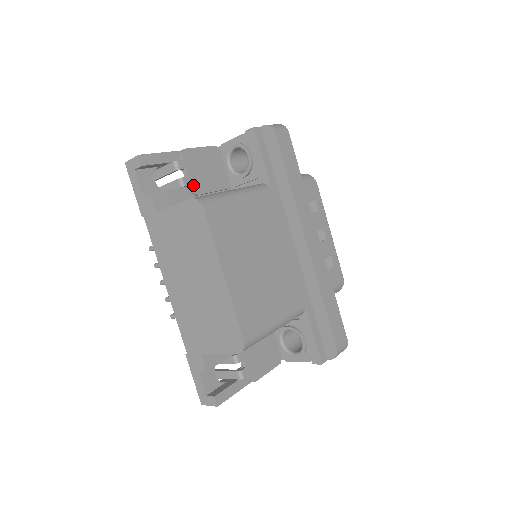
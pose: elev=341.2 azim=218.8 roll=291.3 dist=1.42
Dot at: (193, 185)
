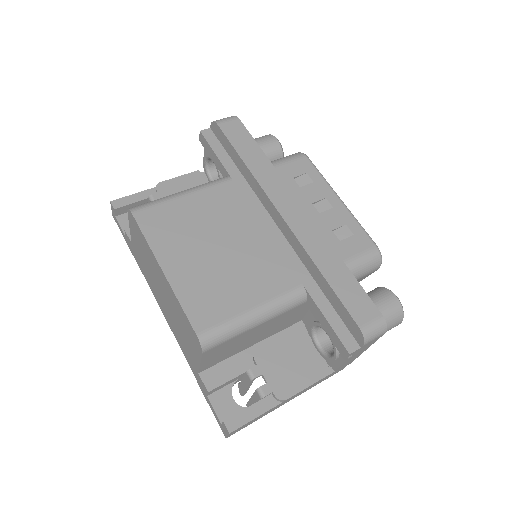
Dot at: occluded
